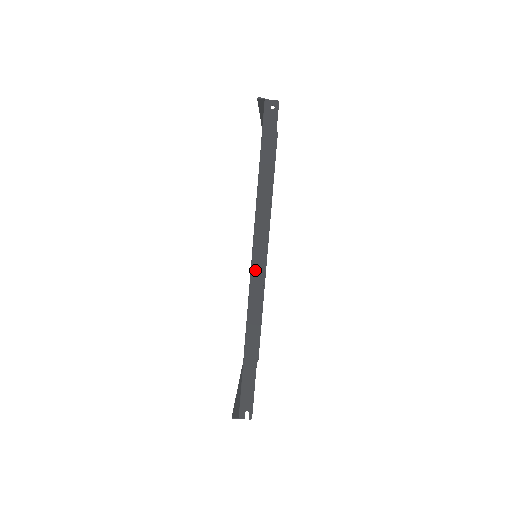
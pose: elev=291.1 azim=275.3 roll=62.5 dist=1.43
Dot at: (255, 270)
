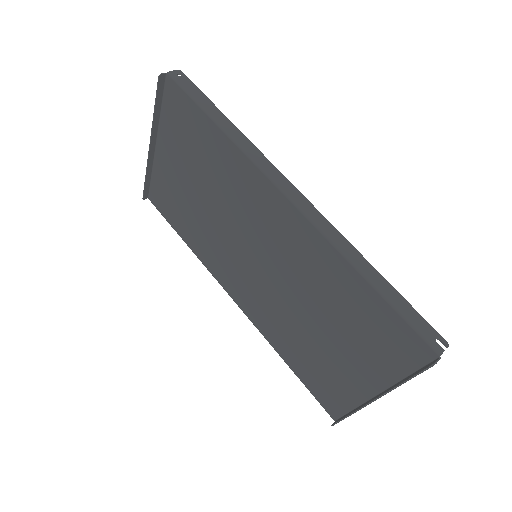
Dot at: (294, 198)
